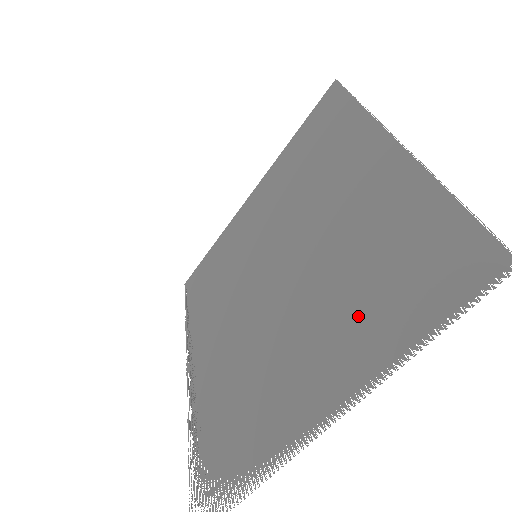
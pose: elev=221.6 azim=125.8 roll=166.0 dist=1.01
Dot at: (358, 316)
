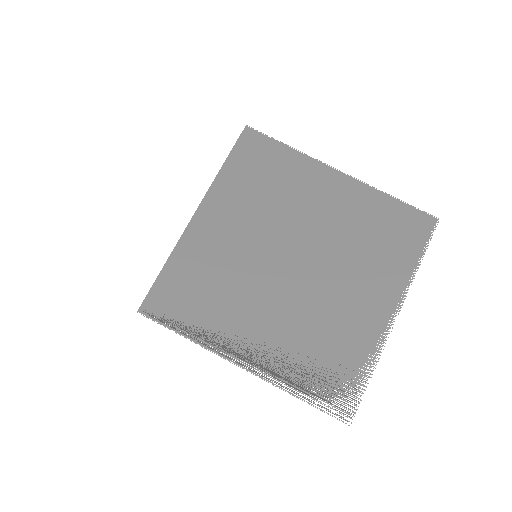
Dot at: occluded
